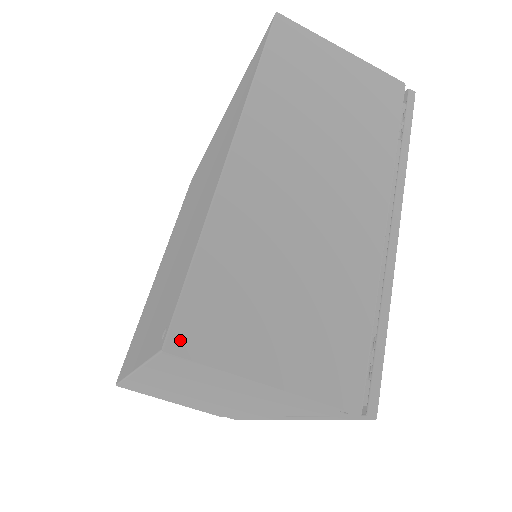
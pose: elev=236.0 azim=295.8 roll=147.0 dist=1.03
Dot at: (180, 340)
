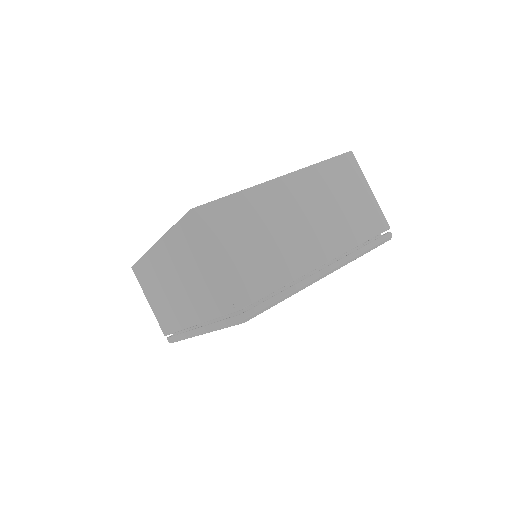
Dot at: (199, 213)
